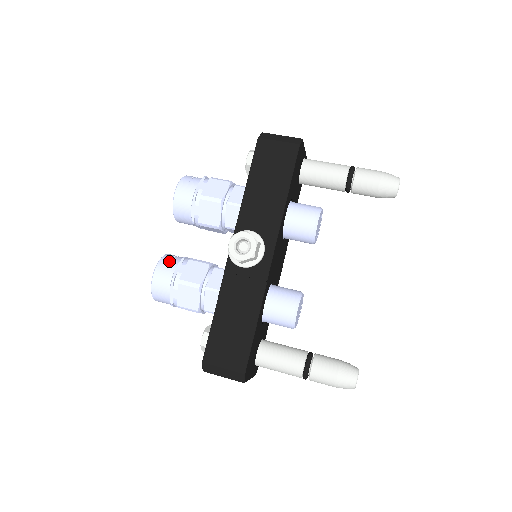
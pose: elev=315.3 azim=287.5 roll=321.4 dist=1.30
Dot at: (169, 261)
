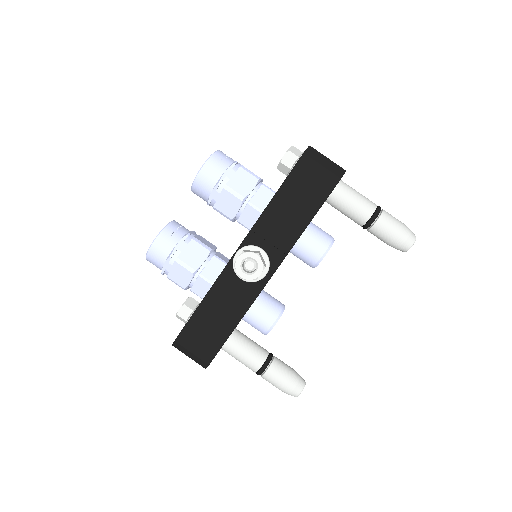
Dot at: (173, 233)
